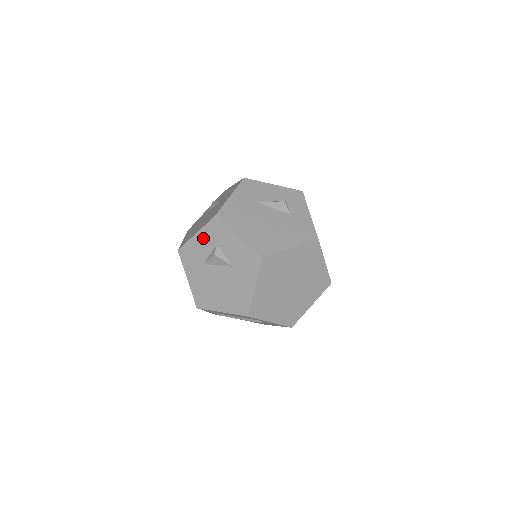
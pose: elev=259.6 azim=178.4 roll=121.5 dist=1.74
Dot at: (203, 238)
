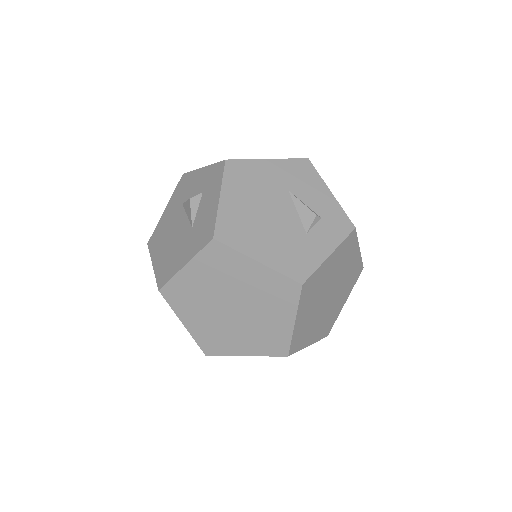
Dot at: (202, 176)
